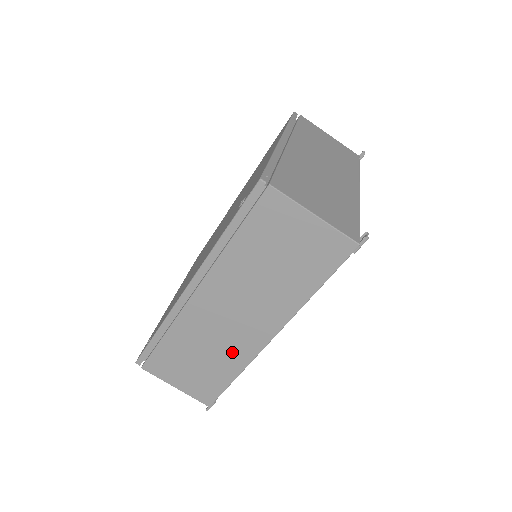
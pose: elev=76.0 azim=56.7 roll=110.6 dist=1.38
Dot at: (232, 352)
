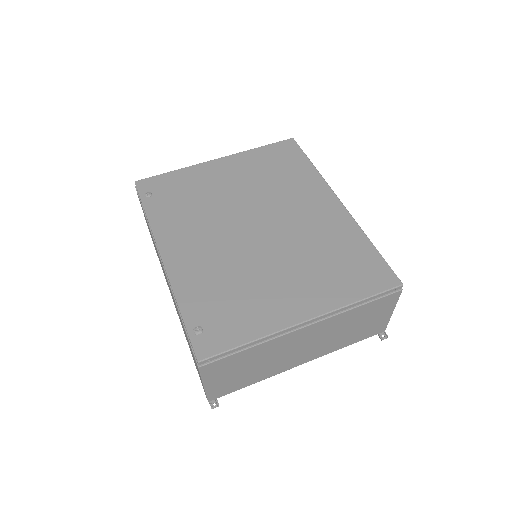
Dot at: occluded
